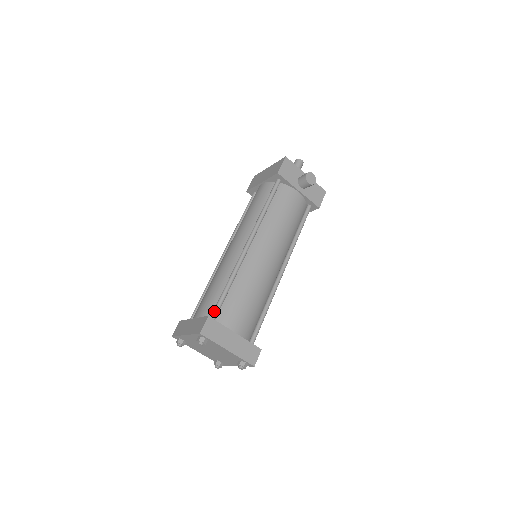
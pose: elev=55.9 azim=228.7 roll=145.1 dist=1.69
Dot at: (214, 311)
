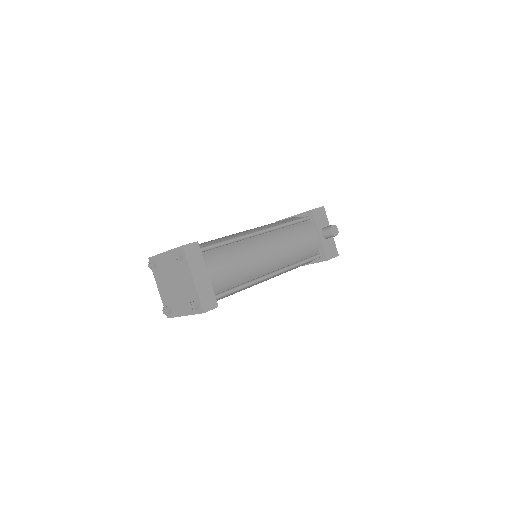
Dot at: (203, 246)
